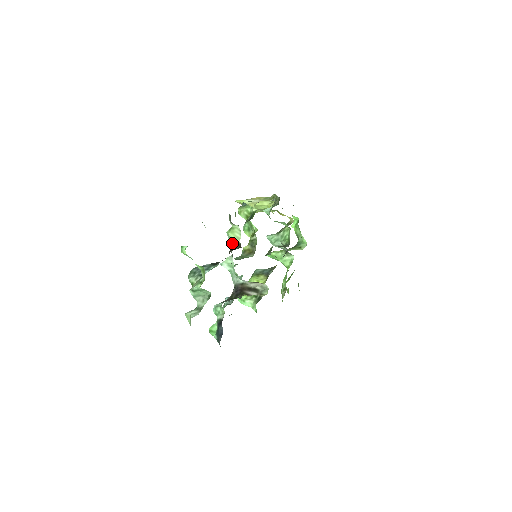
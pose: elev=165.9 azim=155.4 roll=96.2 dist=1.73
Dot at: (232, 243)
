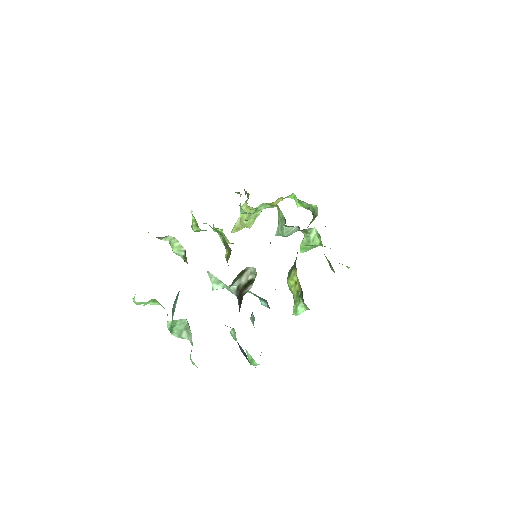
Dot at: (184, 257)
